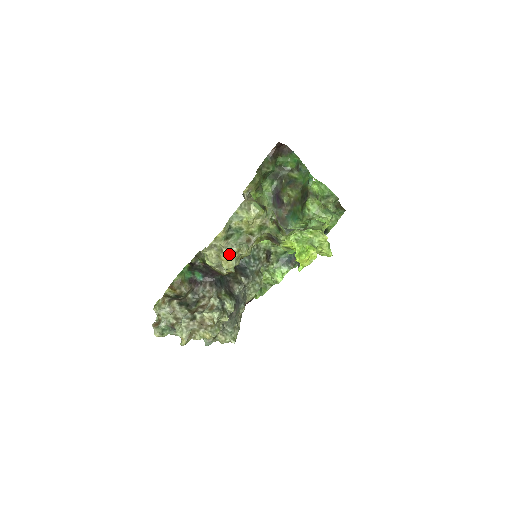
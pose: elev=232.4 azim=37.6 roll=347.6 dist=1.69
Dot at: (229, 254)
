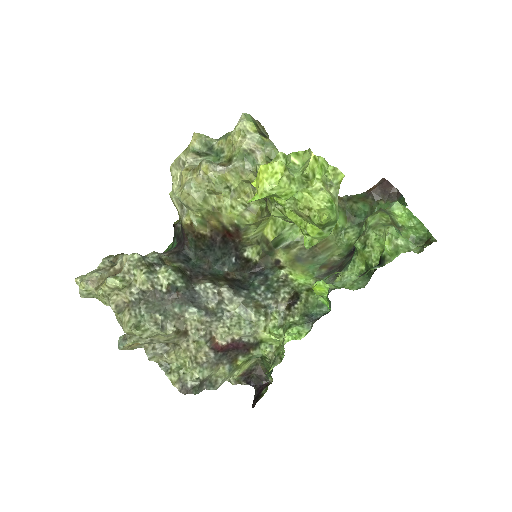
Dot at: (188, 172)
